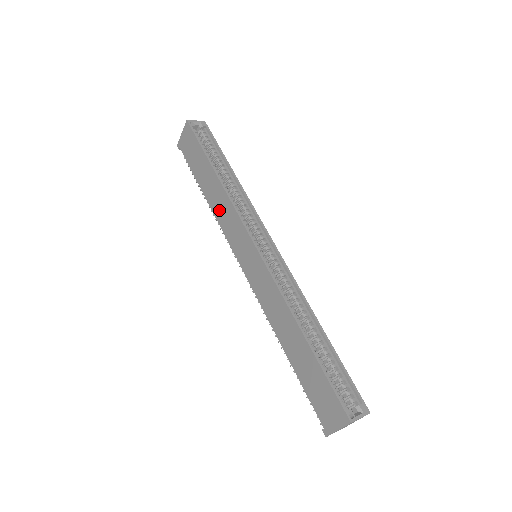
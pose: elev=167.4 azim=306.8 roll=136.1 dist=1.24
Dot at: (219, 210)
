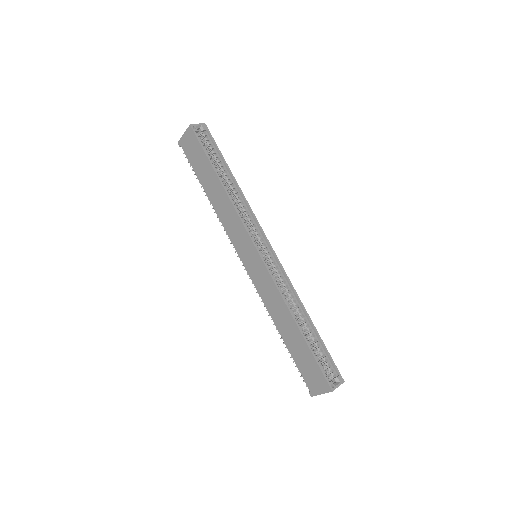
Dot at: (223, 214)
